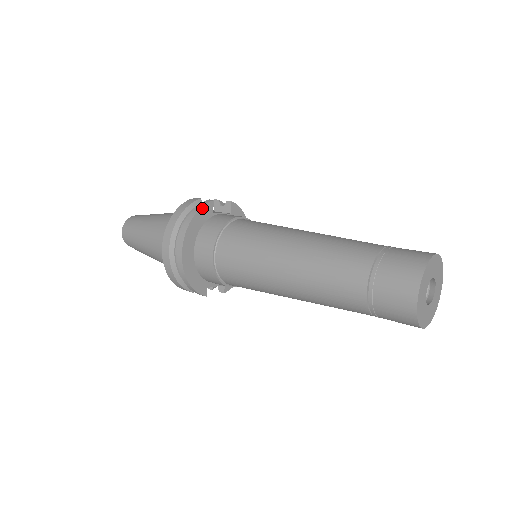
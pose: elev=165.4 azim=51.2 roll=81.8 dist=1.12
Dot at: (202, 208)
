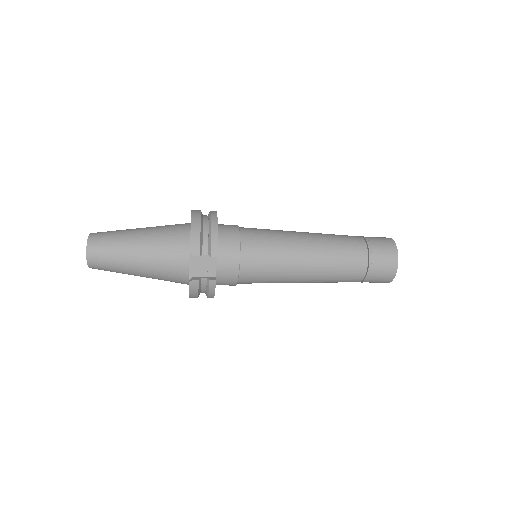
Dot at: occluded
